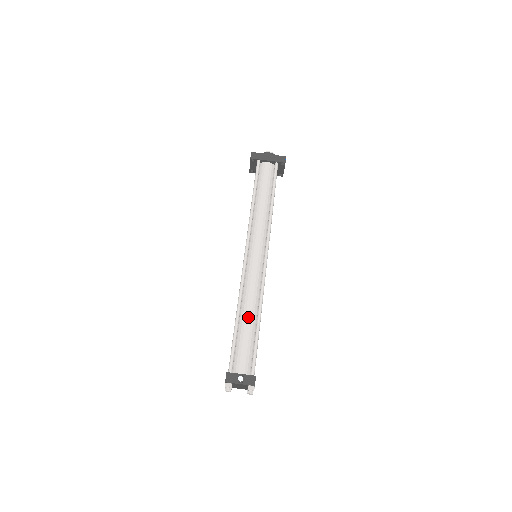
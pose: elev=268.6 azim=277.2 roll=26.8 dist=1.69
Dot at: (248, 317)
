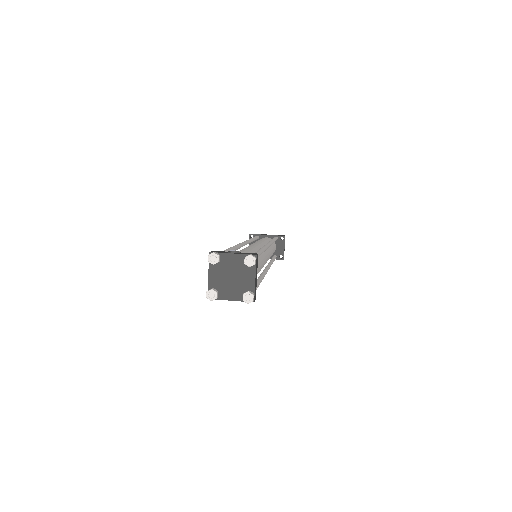
Dot at: (246, 250)
